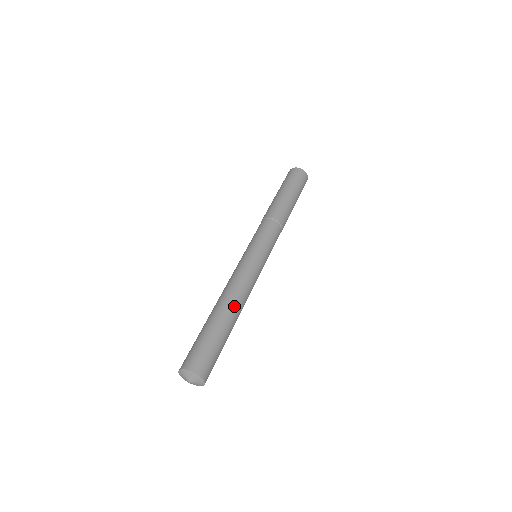
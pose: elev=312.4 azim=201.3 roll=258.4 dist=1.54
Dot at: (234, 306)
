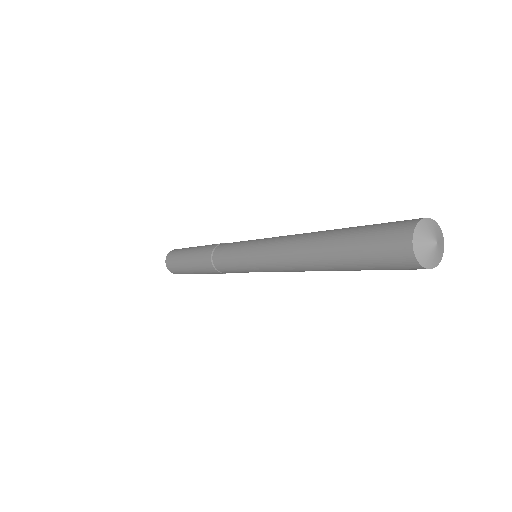
Dot at: occluded
